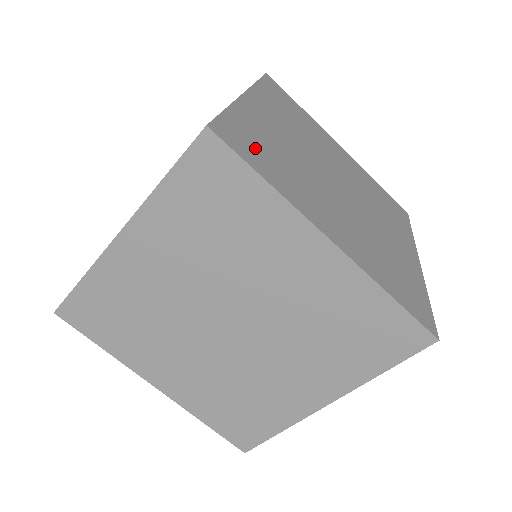
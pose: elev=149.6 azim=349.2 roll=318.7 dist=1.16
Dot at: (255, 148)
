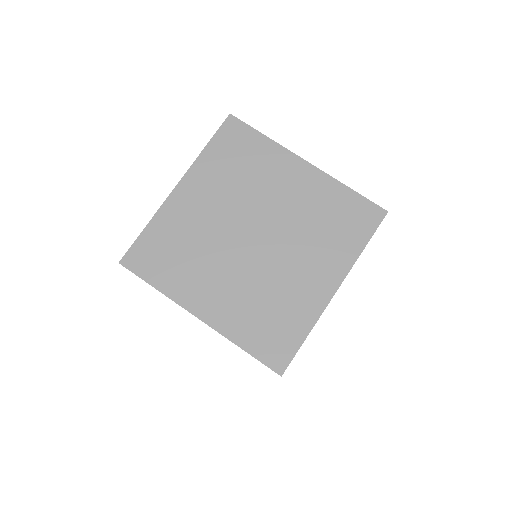
Dot at: occluded
